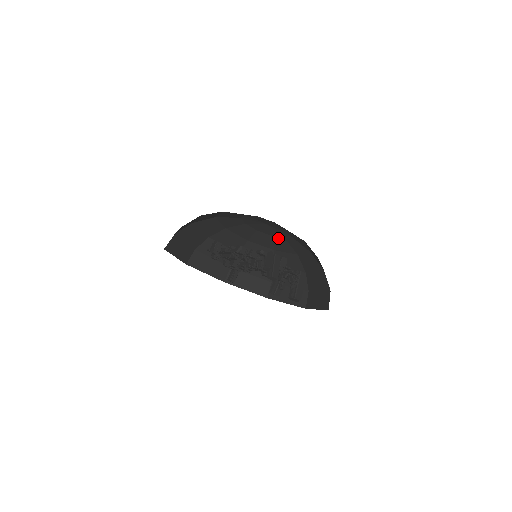
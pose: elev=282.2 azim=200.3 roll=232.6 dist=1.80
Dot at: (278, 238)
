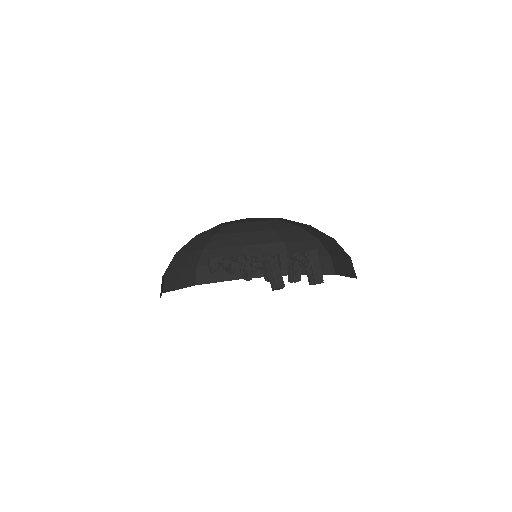
Dot at: (271, 221)
